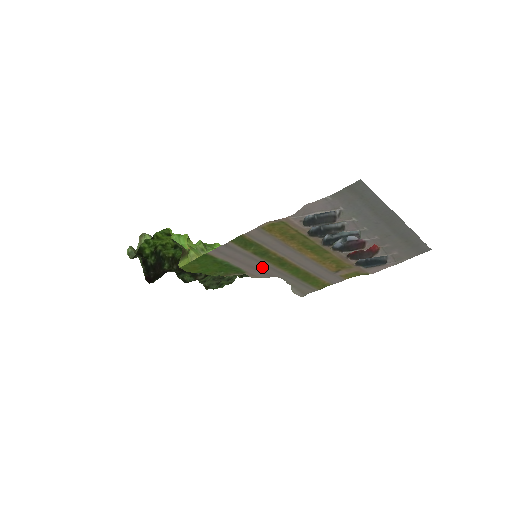
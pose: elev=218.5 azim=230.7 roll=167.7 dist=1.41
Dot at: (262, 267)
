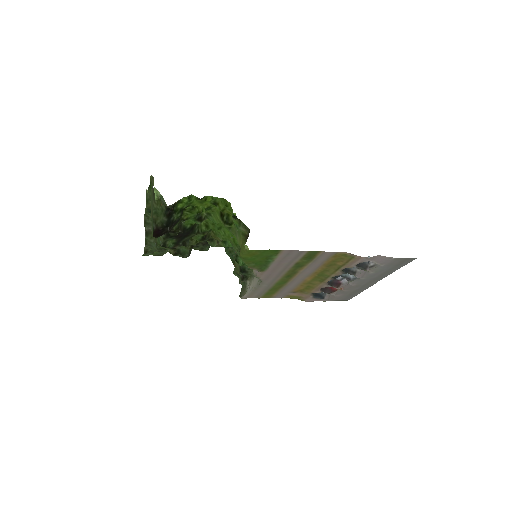
Dot at: (276, 272)
